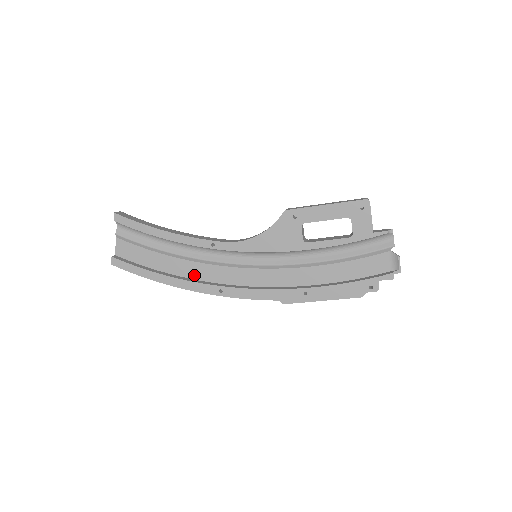
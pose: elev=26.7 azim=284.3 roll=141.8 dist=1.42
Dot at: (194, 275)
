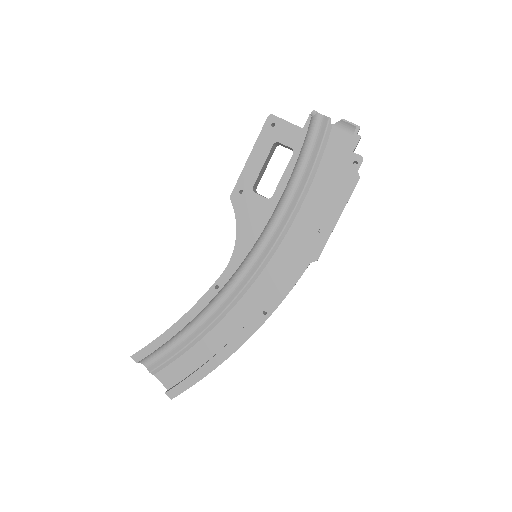
Dot at: (235, 329)
